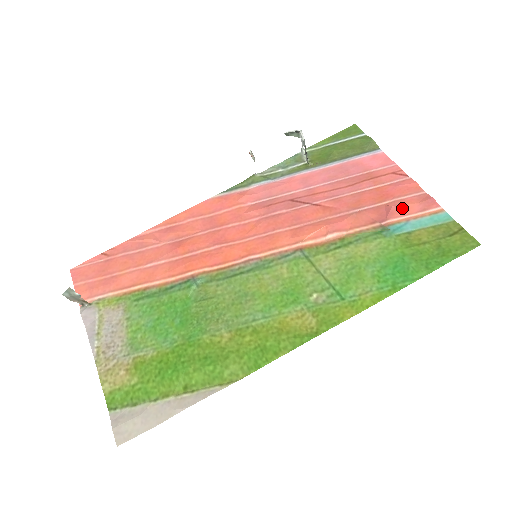
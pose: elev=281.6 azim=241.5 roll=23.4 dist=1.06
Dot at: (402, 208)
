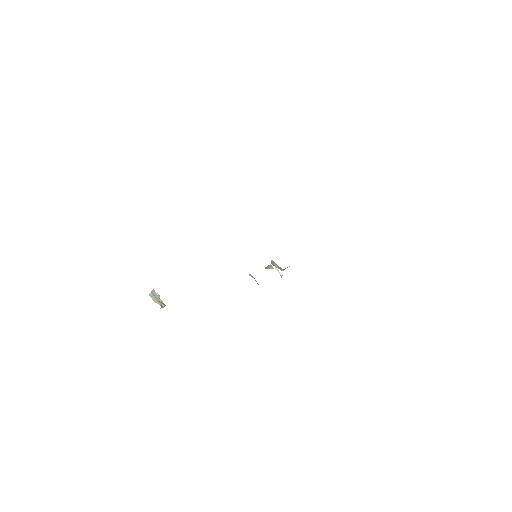
Dot at: occluded
